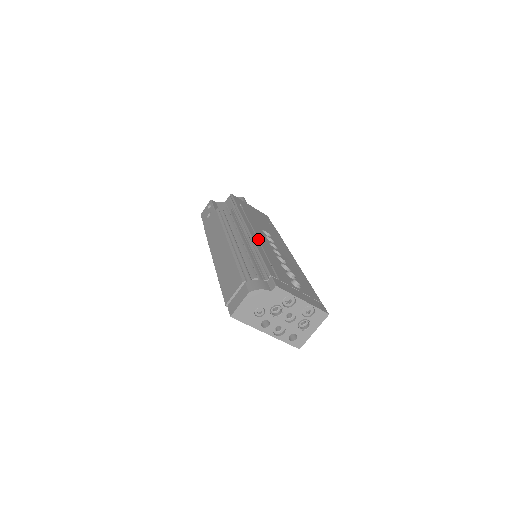
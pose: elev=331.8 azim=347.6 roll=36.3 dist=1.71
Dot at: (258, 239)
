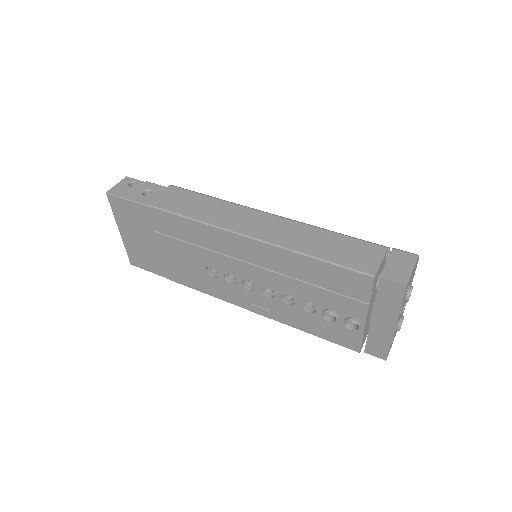
Dot at: occluded
